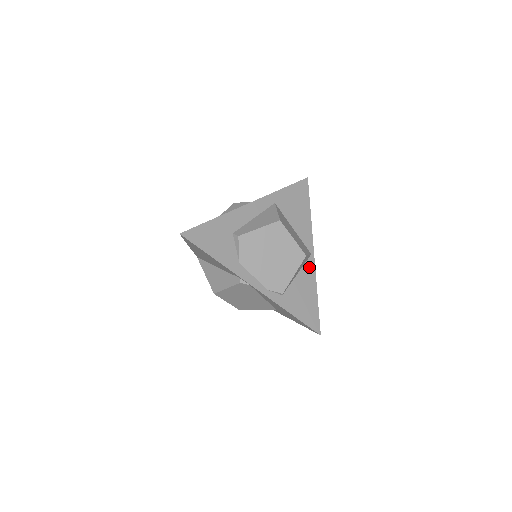
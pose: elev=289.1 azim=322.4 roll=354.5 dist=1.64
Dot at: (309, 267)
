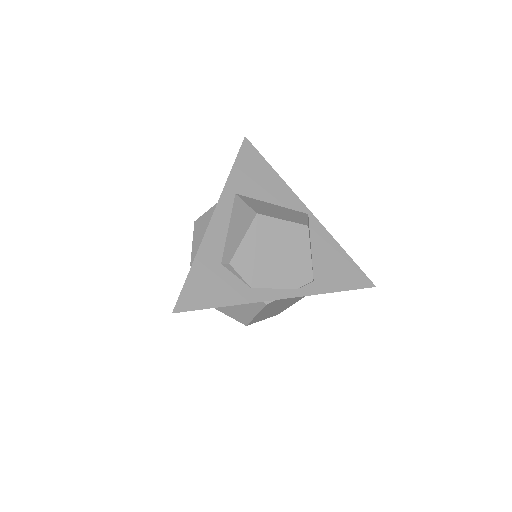
Dot at: (316, 229)
